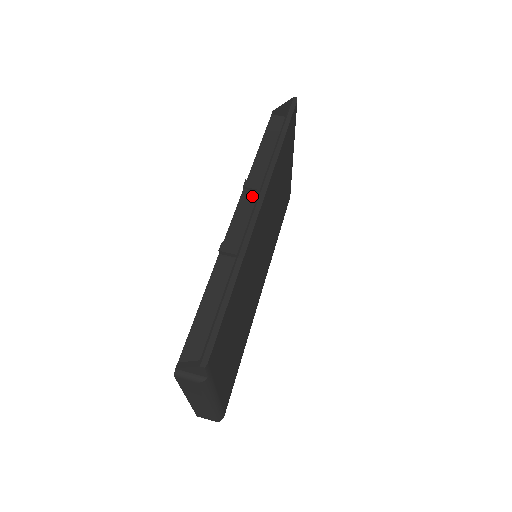
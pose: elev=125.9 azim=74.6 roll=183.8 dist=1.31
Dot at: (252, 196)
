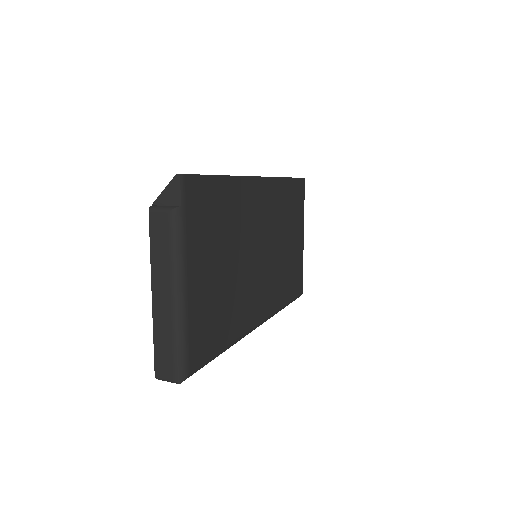
Dot at: occluded
